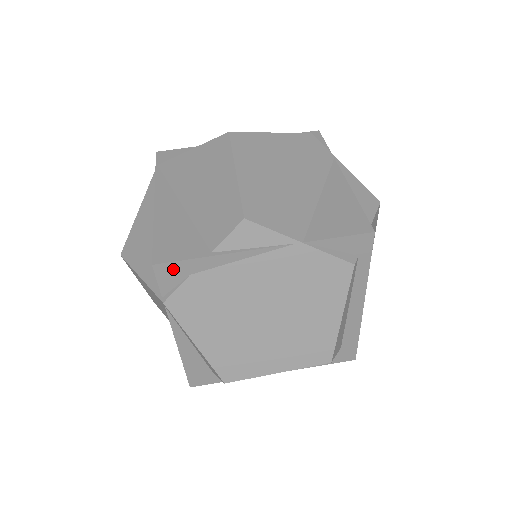
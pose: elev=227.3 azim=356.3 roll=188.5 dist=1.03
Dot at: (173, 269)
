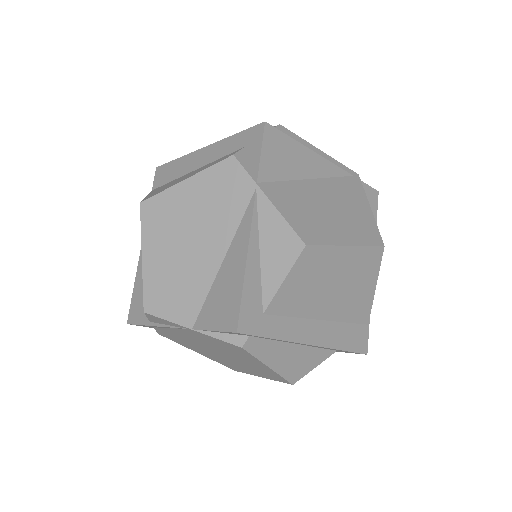
Dot at: (140, 325)
